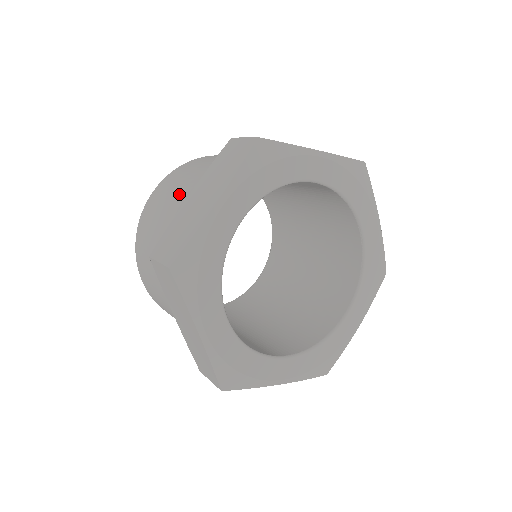
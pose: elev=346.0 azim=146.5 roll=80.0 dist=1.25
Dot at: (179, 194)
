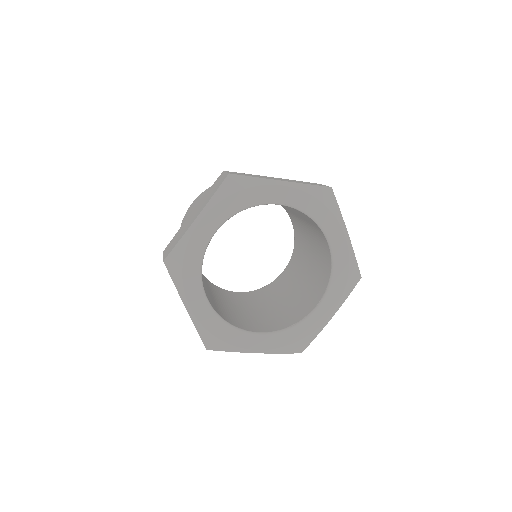
Dot at: occluded
